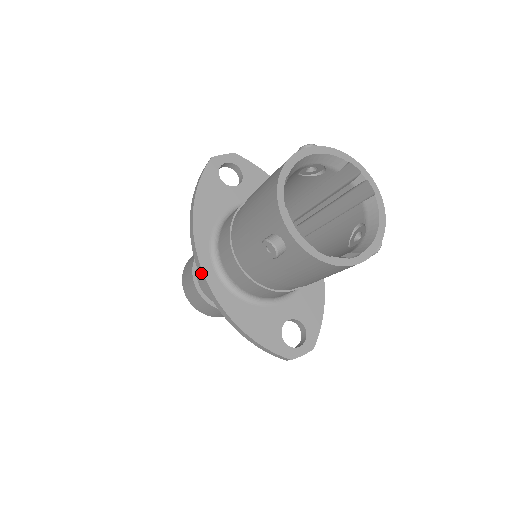
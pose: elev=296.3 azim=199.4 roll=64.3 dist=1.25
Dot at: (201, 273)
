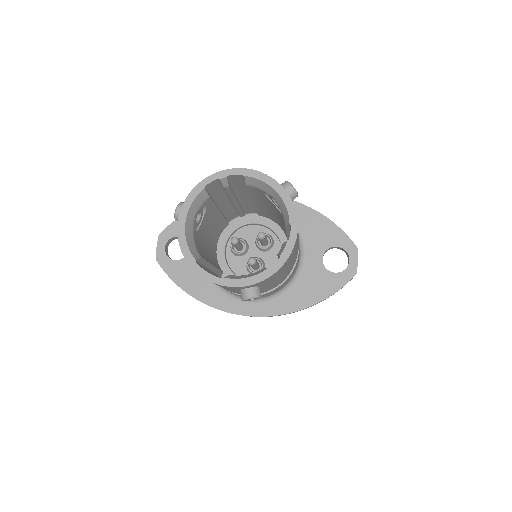
Dot at: occluded
